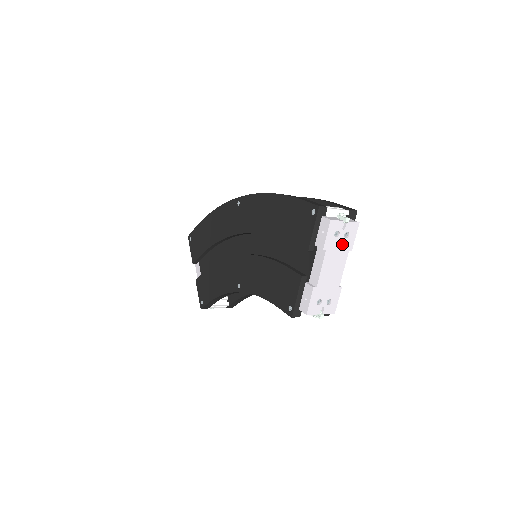
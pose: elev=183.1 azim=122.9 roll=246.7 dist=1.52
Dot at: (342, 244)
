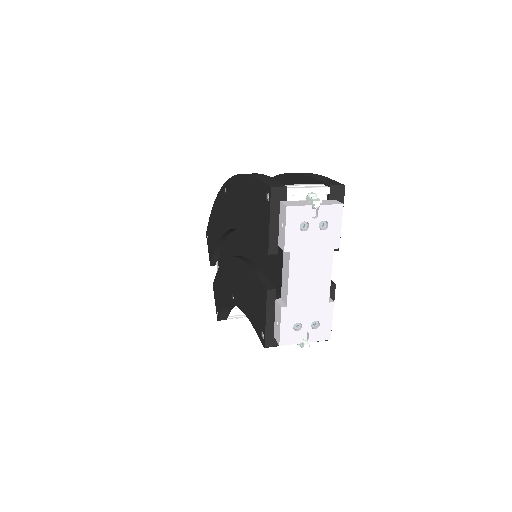
Dot at: (318, 240)
